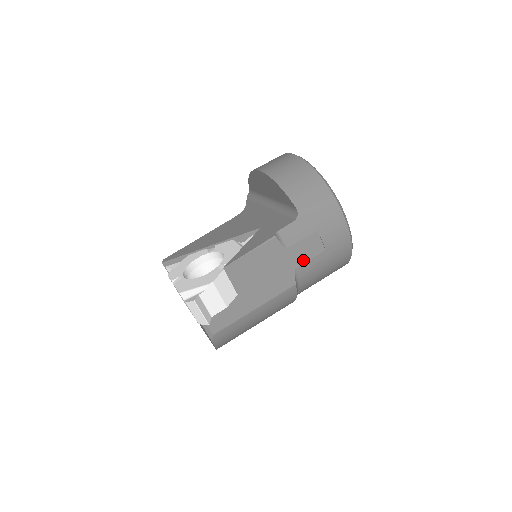
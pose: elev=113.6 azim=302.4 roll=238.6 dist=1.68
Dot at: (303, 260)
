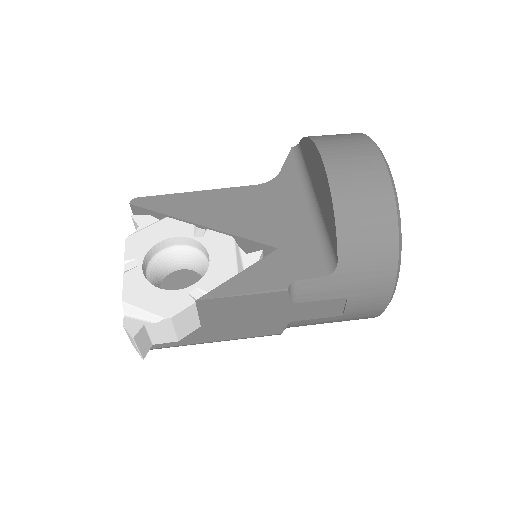
Dot at: (307, 317)
